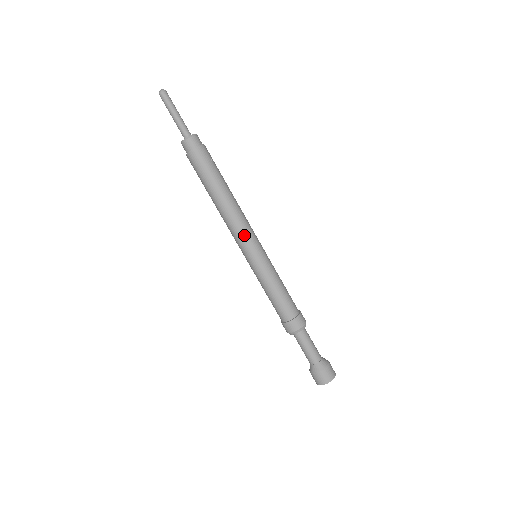
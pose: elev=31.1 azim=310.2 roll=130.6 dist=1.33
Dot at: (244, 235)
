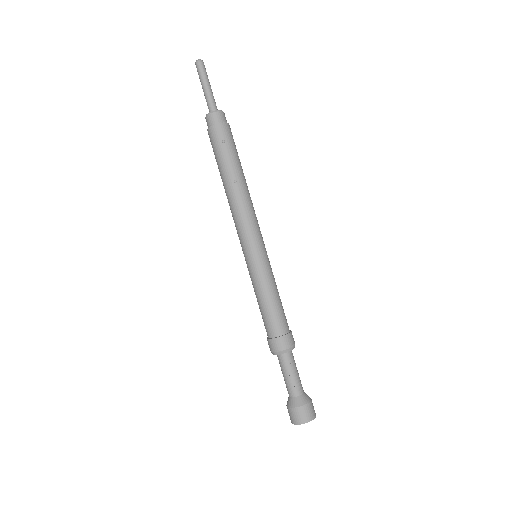
Dot at: (239, 231)
